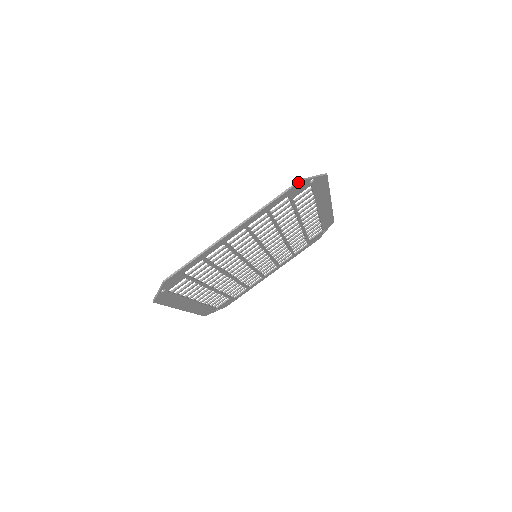
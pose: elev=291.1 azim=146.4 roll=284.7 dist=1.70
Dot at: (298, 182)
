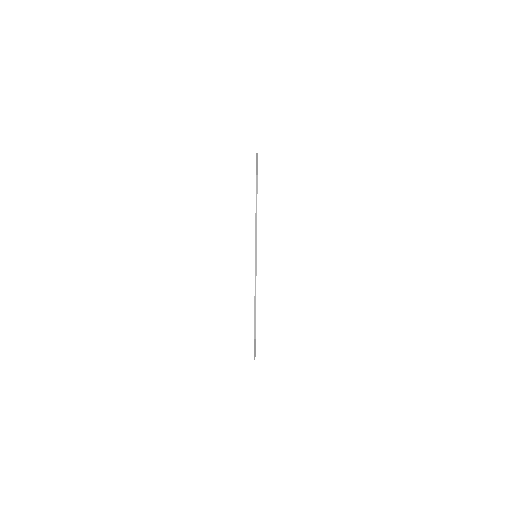
Dot at: (257, 179)
